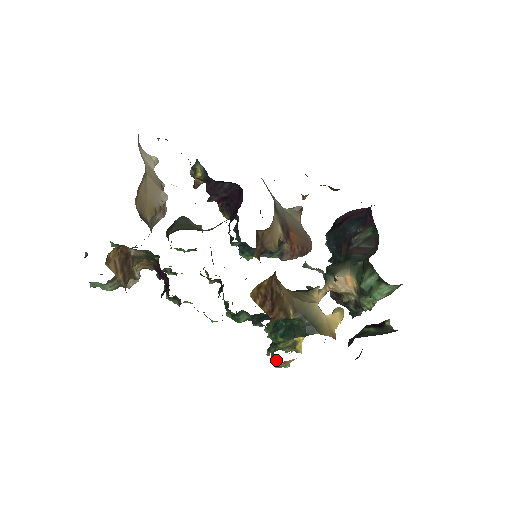
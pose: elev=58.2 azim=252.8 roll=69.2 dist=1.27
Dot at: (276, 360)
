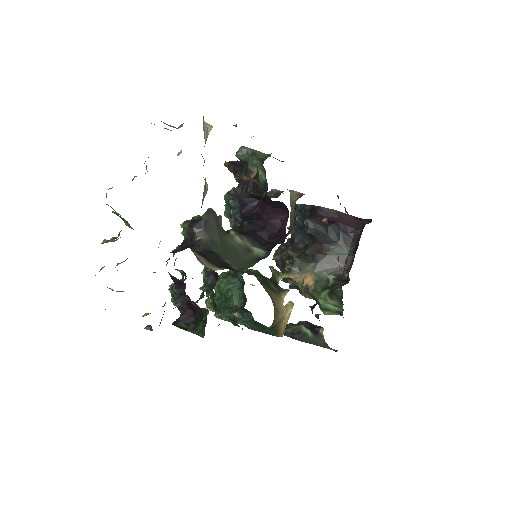
Dot at: occluded
